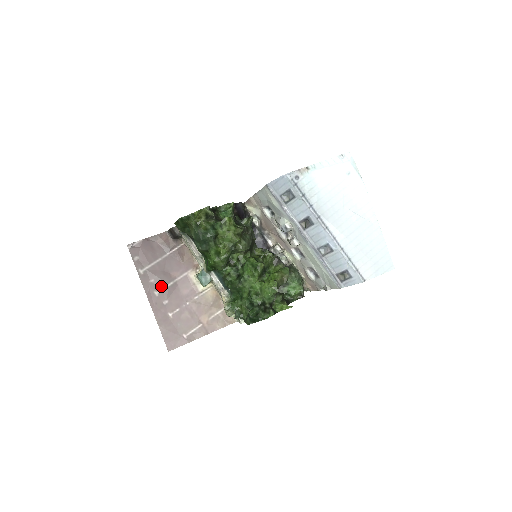
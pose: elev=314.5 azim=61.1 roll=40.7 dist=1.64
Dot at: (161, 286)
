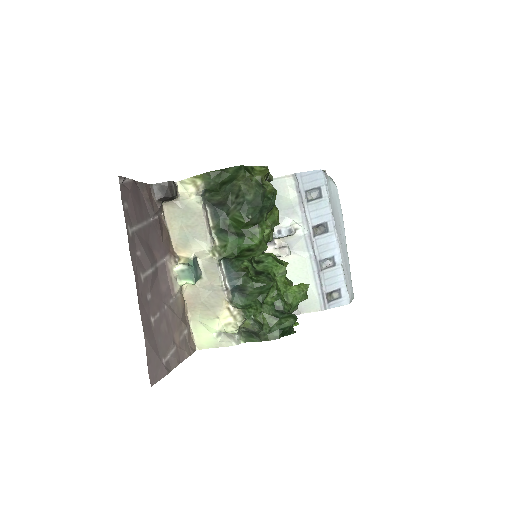
Dot at: (146, 267)
